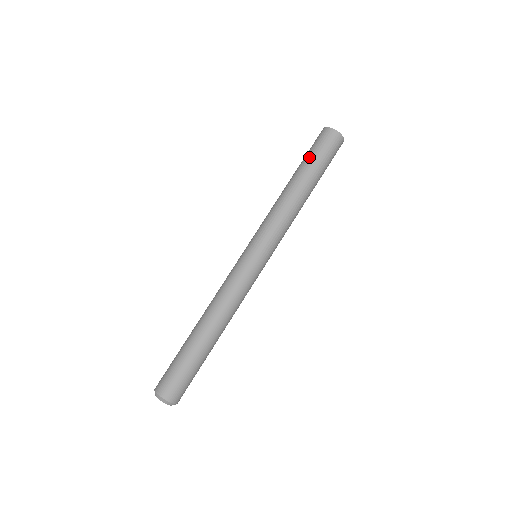
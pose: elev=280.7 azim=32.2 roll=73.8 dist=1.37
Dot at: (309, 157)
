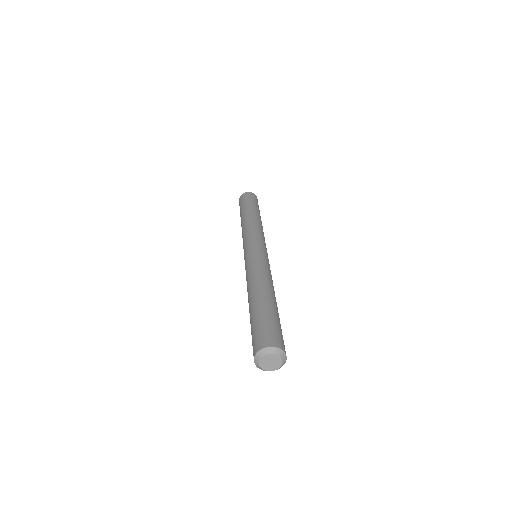
Dot at: (240, 211)
